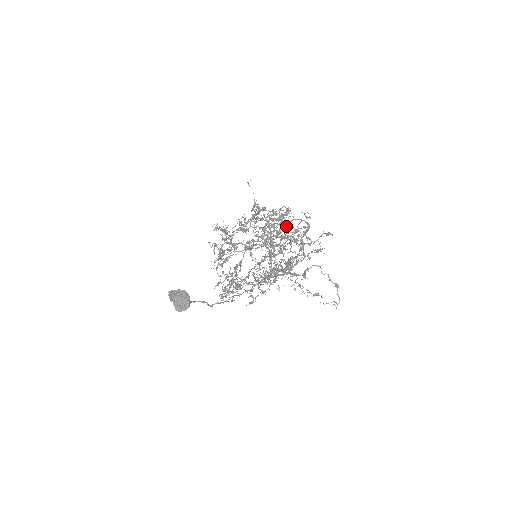
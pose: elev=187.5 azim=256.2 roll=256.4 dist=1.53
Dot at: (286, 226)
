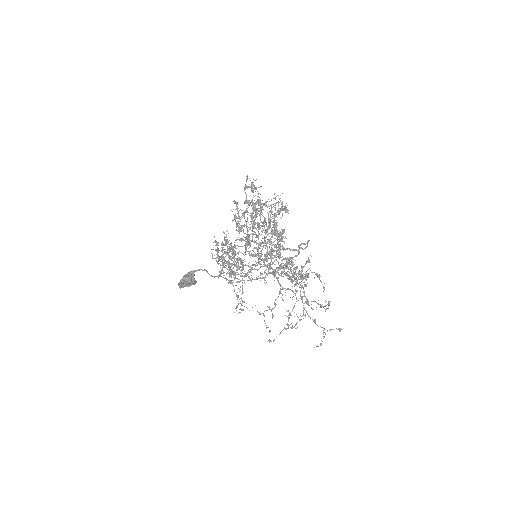
Dot at: (295, 274)
